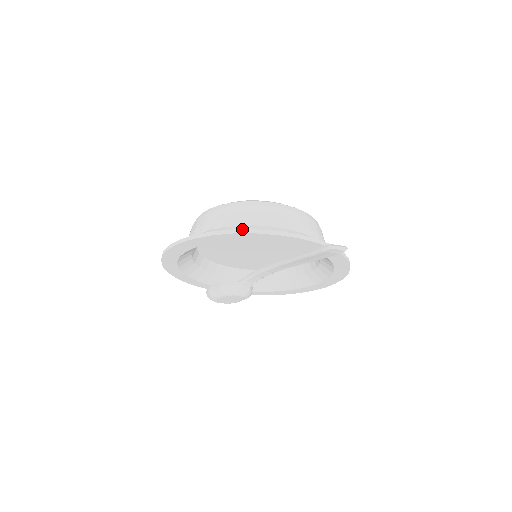
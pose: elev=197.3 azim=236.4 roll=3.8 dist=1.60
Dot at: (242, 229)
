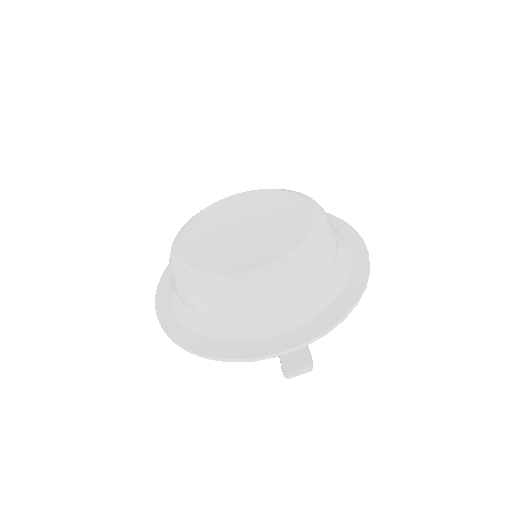
Dot at: (192, 352)
